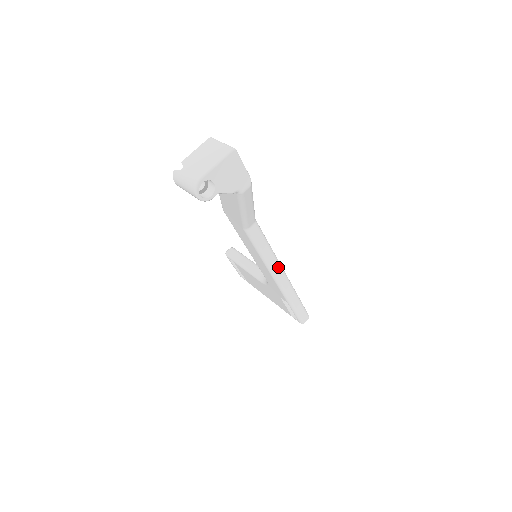
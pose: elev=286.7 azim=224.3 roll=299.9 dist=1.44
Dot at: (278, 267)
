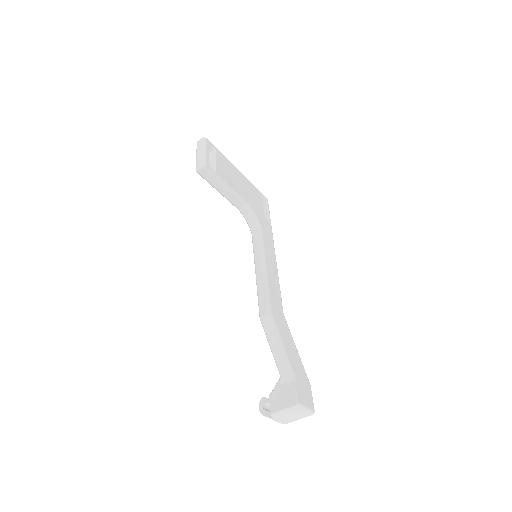
Dot at: occluded
